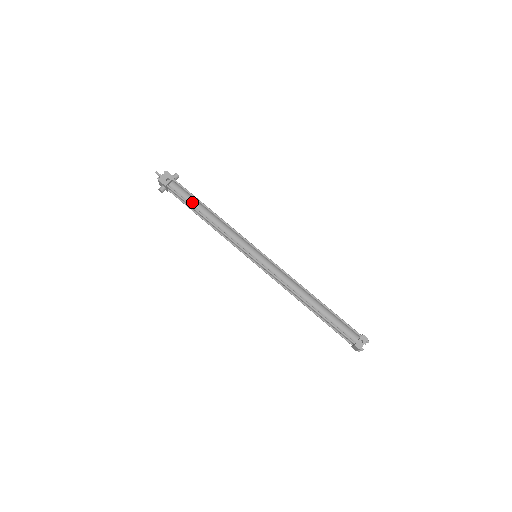
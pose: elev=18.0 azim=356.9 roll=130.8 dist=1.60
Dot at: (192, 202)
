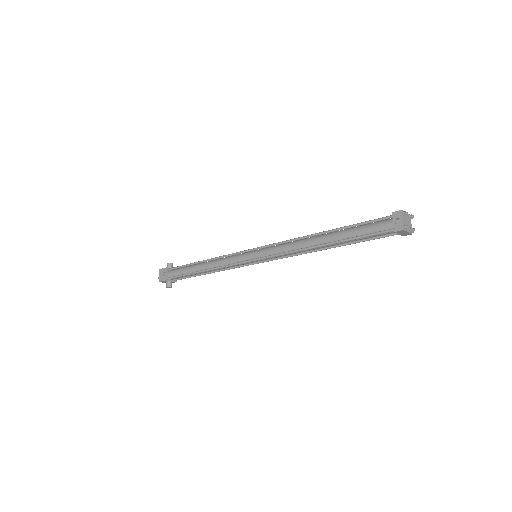
Dot at: (187, 271)
